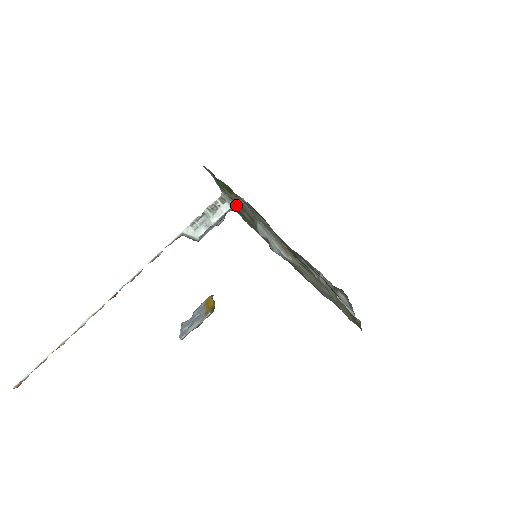
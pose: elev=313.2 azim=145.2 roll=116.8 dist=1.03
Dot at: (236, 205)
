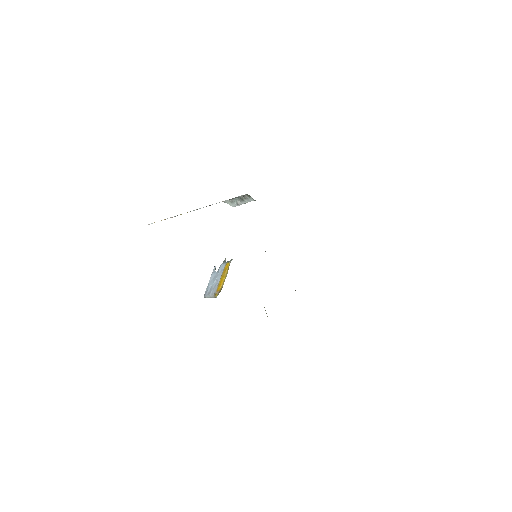
Dot at: occluded
